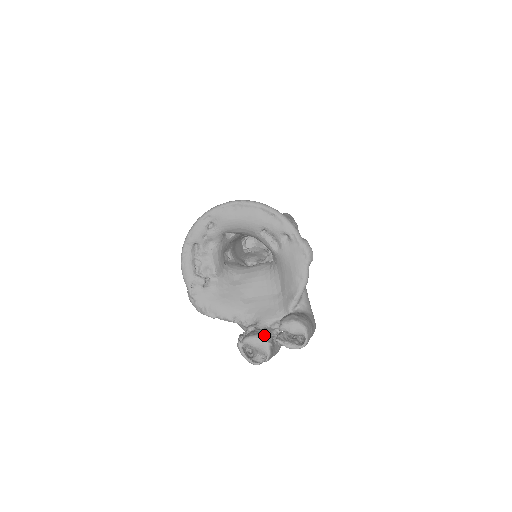
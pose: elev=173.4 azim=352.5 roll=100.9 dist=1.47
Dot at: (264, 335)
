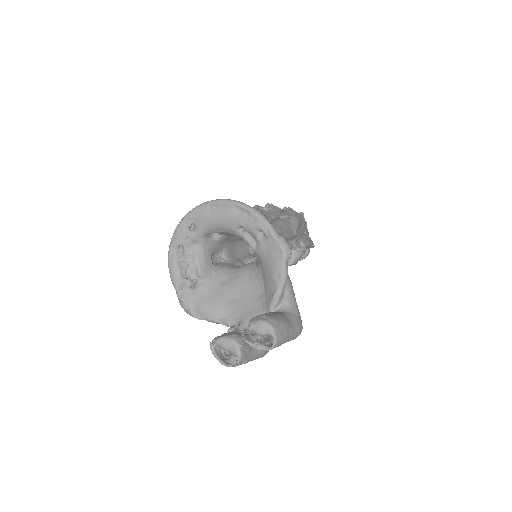
Dot at: (235, 336)
